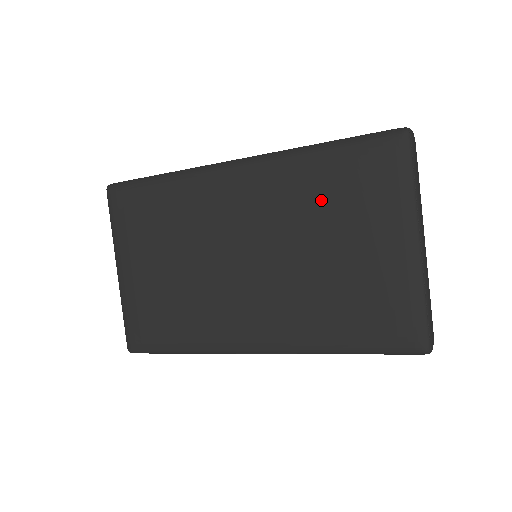
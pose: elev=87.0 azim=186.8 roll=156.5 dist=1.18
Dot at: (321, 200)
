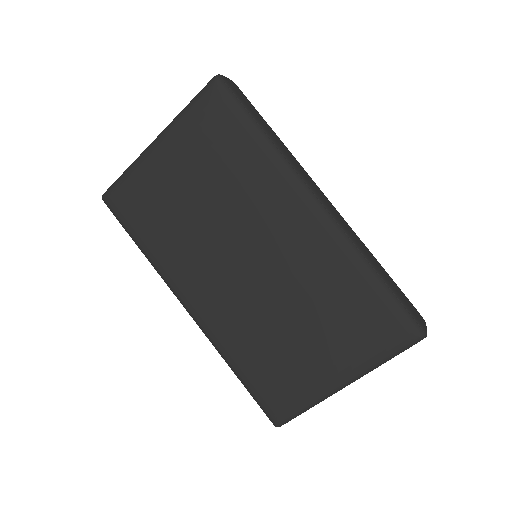
Dot at: (333, 300)
